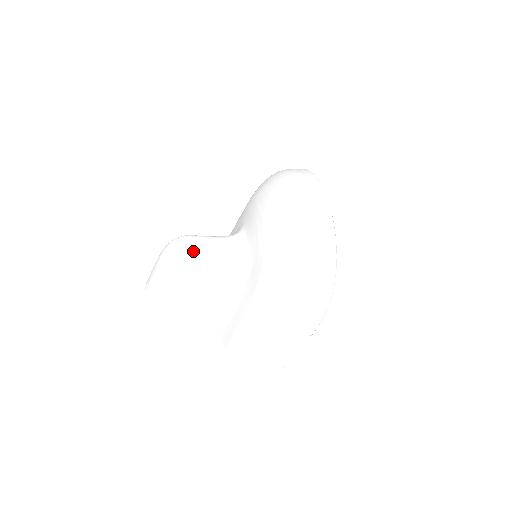
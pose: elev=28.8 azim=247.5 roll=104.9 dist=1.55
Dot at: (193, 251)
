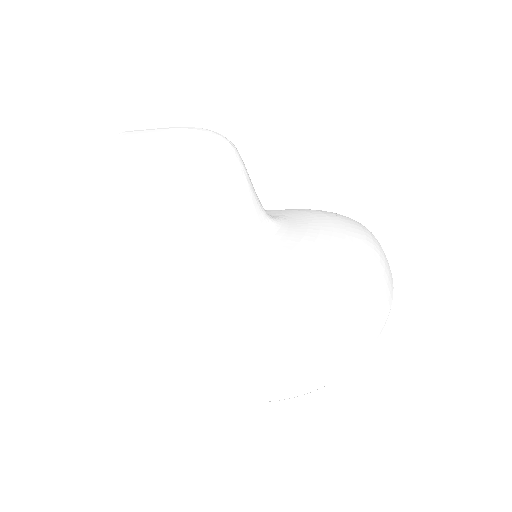
Dot at: (228, 167)
